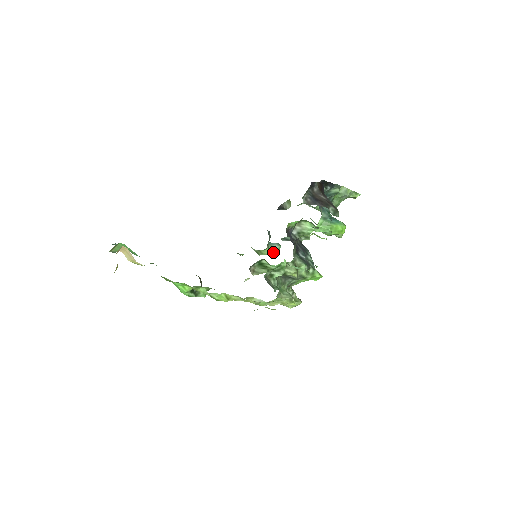
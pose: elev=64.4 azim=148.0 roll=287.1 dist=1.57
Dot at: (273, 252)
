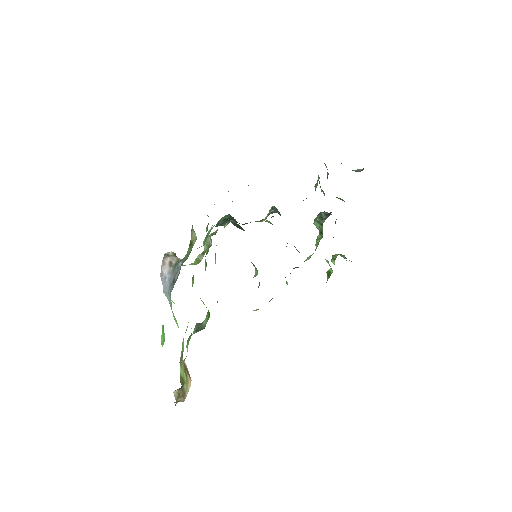
Dot at: occluded
